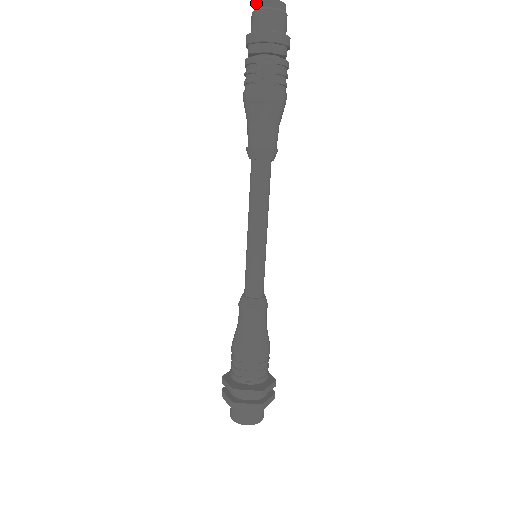
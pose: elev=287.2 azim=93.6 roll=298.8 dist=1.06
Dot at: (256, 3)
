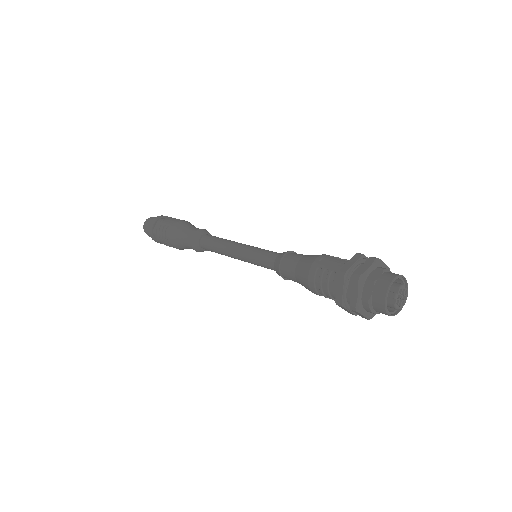
Dot at: (144, 227)
